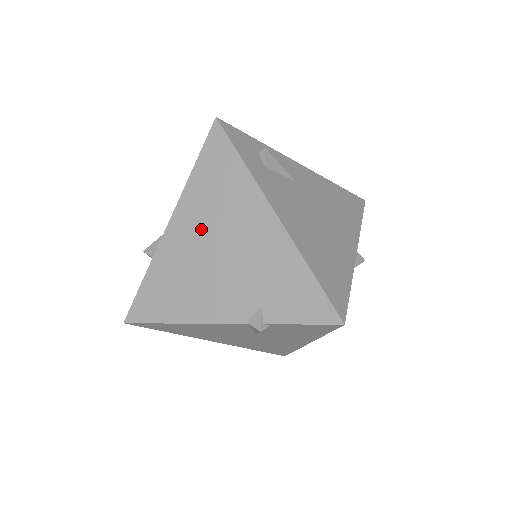
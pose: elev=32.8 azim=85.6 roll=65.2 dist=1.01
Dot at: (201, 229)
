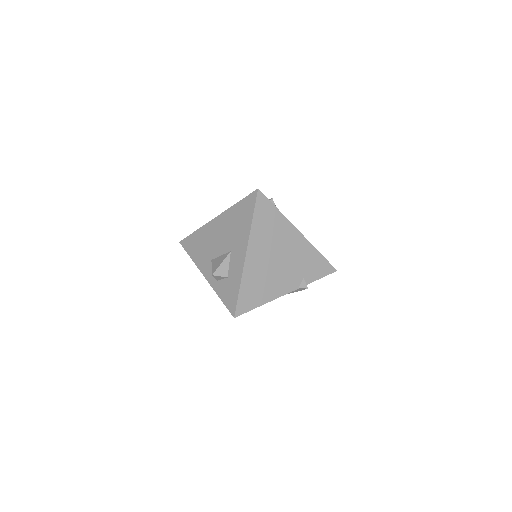
Dot at: (266, 250)
